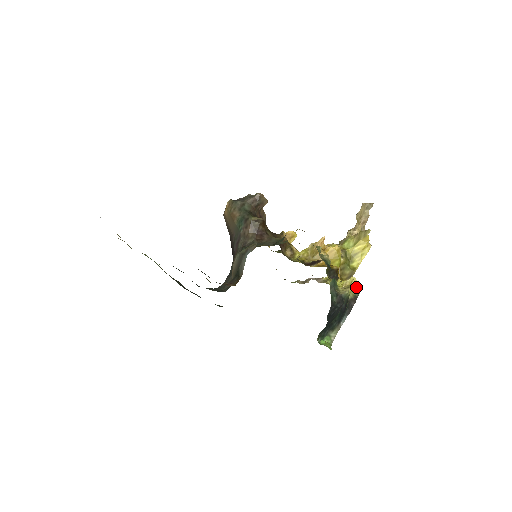
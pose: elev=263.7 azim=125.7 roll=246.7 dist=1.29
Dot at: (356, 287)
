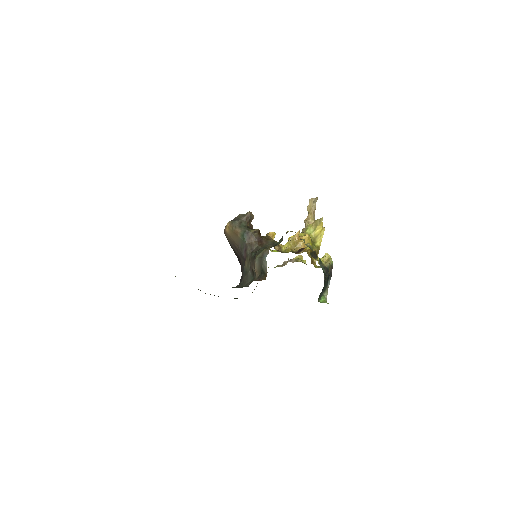
Dot at: (330, 259)
